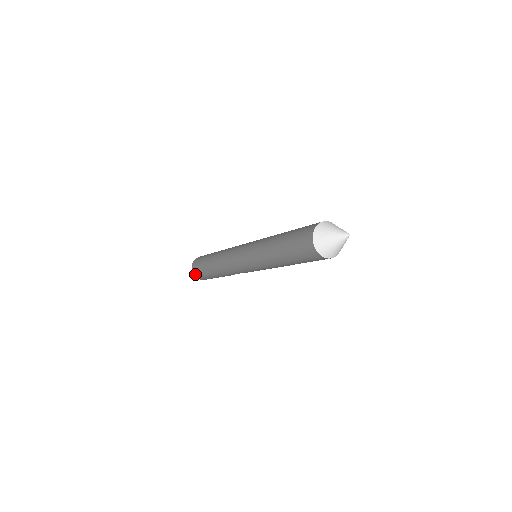
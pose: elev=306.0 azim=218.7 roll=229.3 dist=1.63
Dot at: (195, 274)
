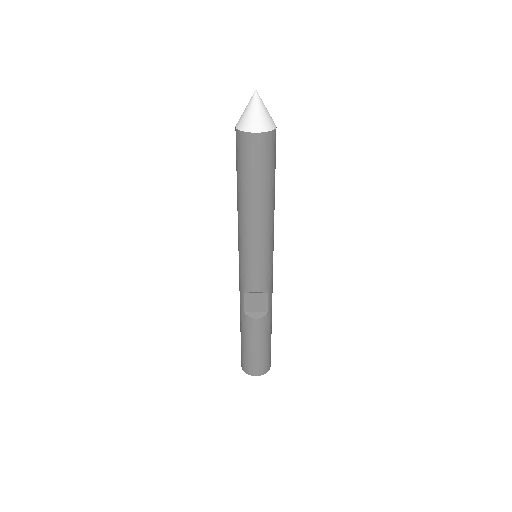
Dot at: occluded
